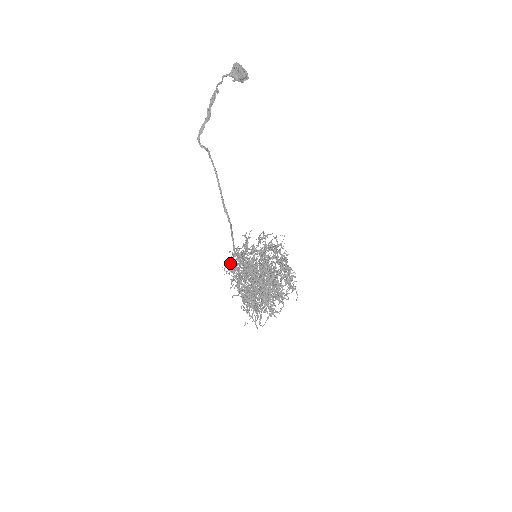
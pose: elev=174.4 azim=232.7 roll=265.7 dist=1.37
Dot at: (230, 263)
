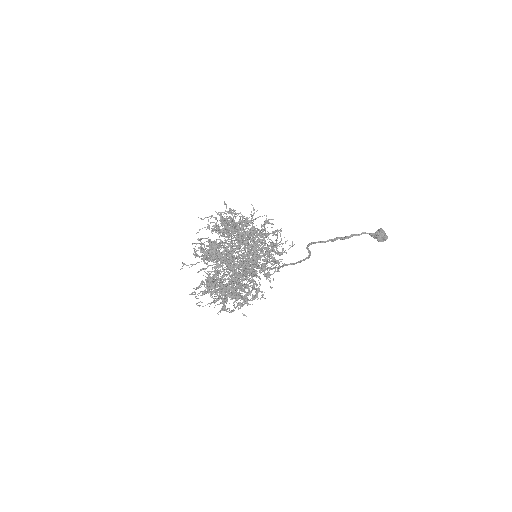
Dot at: (233, 261)
